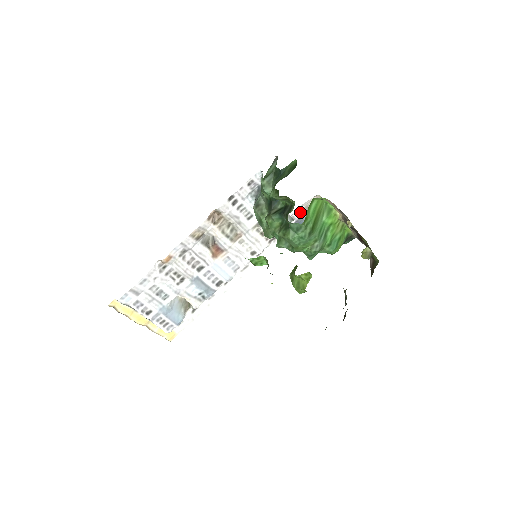
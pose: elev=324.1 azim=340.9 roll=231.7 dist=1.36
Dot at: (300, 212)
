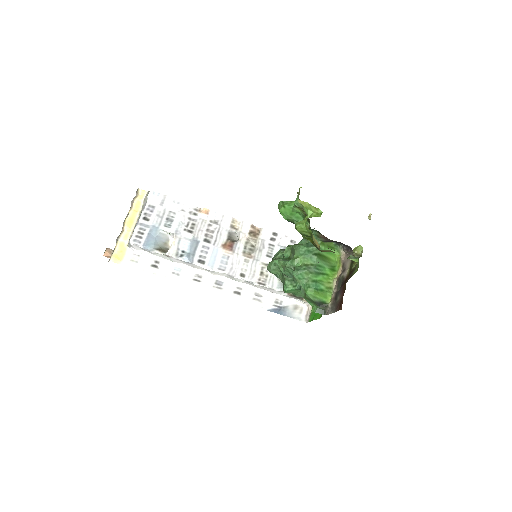
Dot at: (290, 303)
